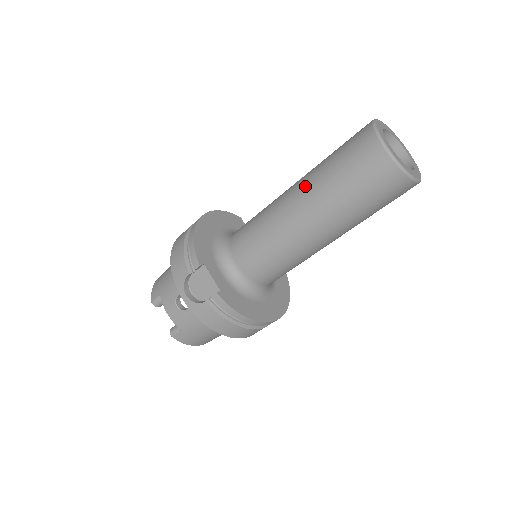
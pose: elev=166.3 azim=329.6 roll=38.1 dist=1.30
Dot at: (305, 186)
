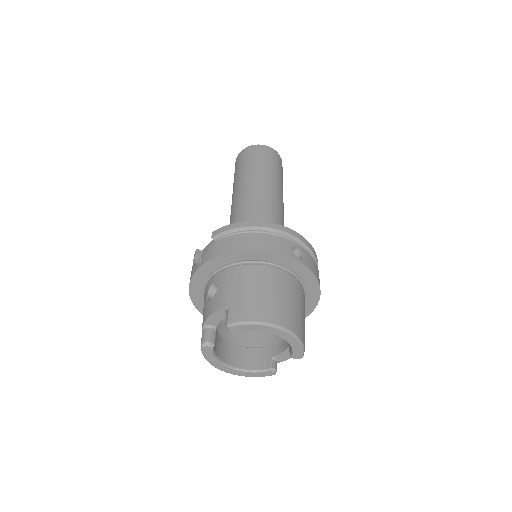
Dot at: occluded
